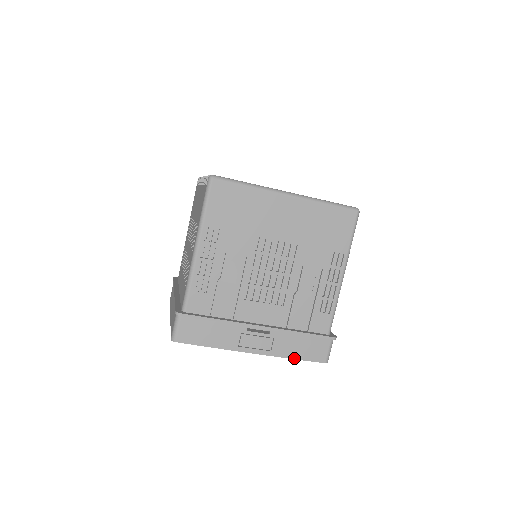
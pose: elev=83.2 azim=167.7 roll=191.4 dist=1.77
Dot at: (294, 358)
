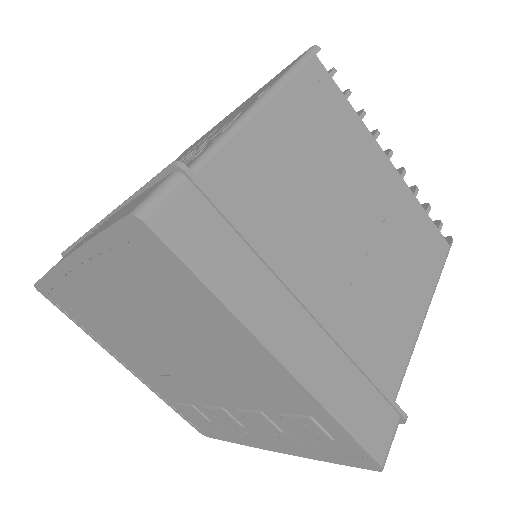
Dot at: (96, 235)
